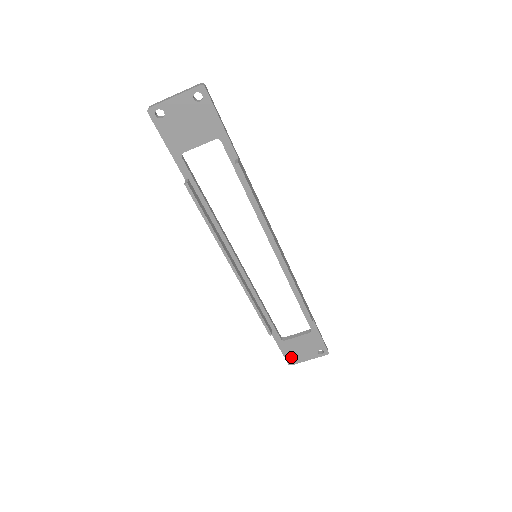
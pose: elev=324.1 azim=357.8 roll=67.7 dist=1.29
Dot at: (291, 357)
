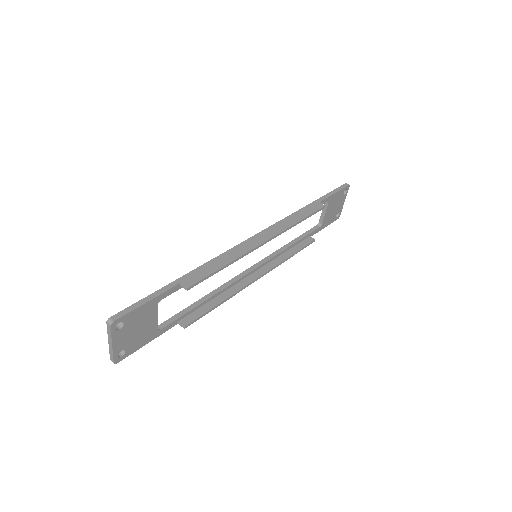
Dot at: (335, 217)
